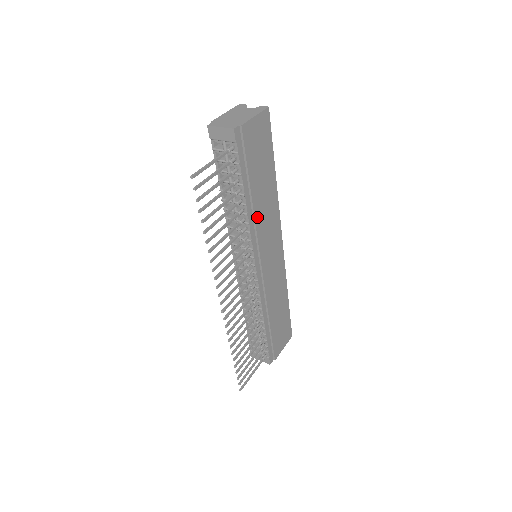
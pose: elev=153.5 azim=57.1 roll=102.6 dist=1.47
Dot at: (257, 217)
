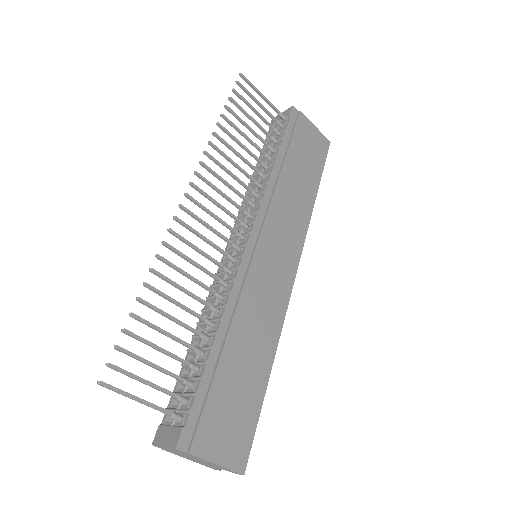
Dot at: (279, 190)
